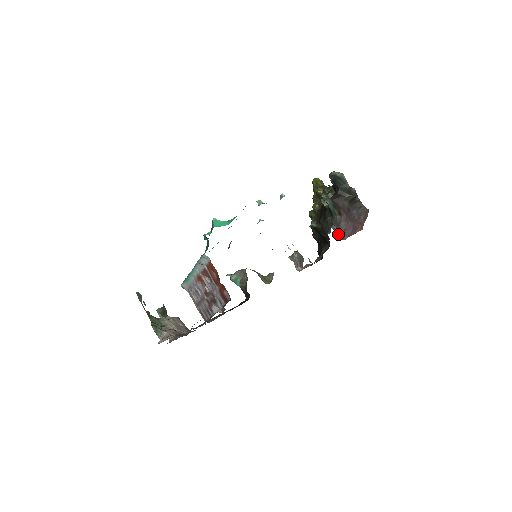
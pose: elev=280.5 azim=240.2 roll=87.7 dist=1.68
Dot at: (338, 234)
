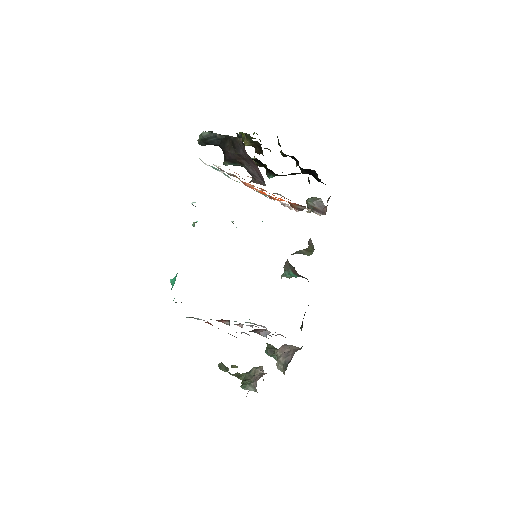
Dot at: (260, 182)
